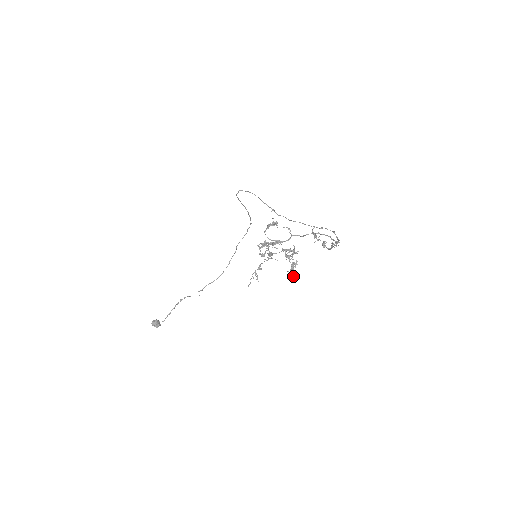
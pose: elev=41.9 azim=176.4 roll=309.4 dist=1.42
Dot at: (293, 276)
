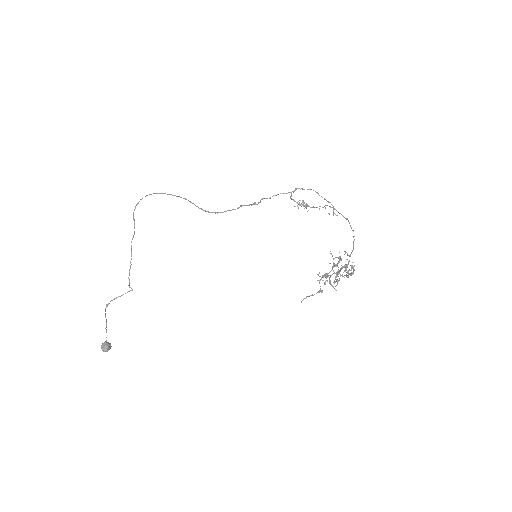
Dot at: occluded
